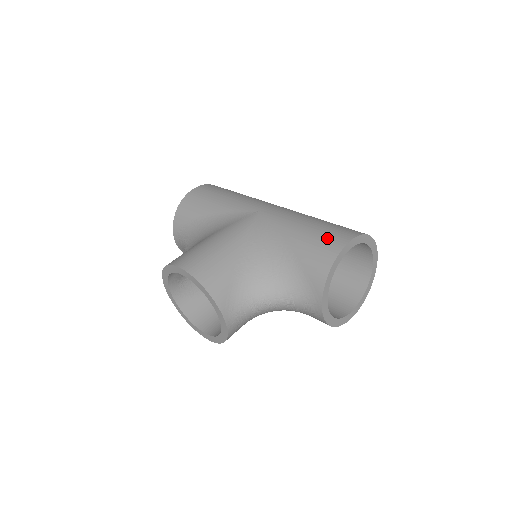
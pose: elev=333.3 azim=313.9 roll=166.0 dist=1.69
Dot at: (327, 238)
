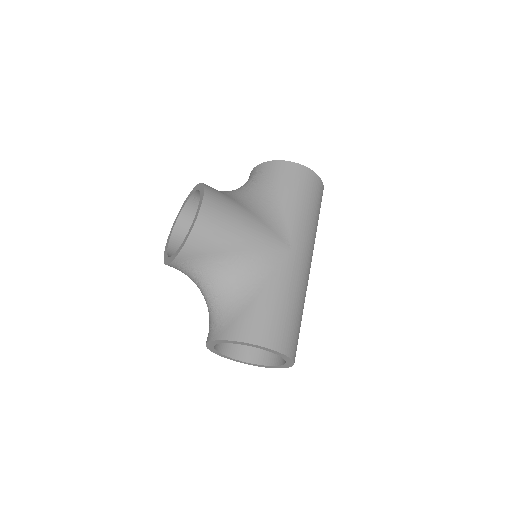
Dot at: (273, 328)
